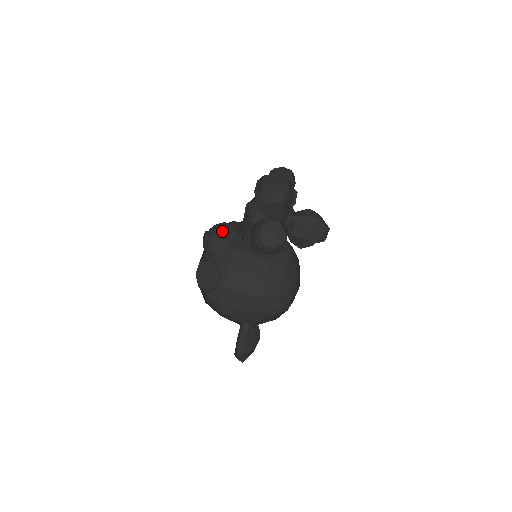
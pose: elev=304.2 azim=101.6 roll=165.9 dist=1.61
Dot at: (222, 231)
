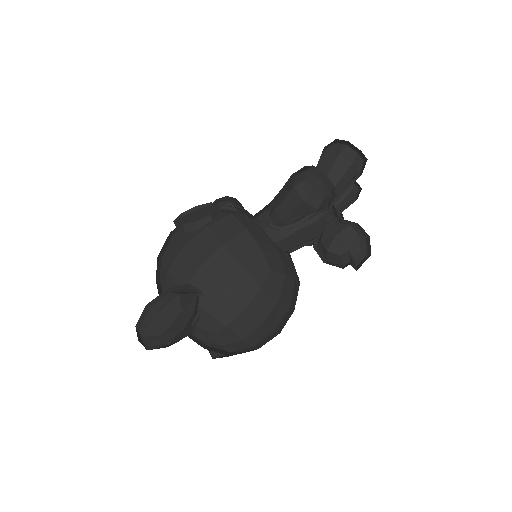
Dot at: occluded
